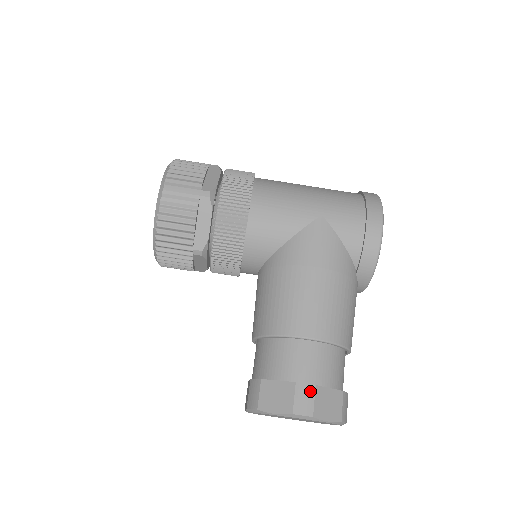
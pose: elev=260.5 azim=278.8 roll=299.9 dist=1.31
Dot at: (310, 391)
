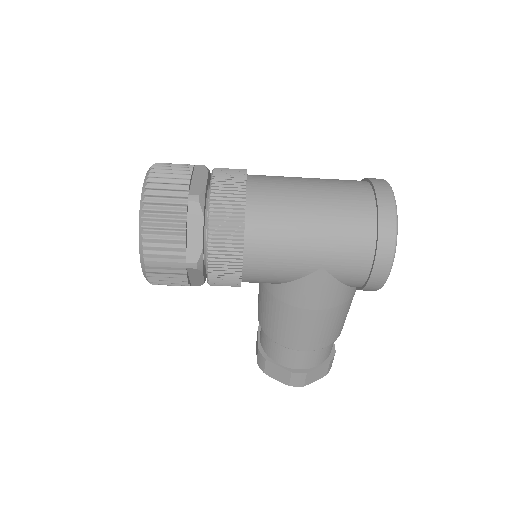
Dot at: (302, 376)
